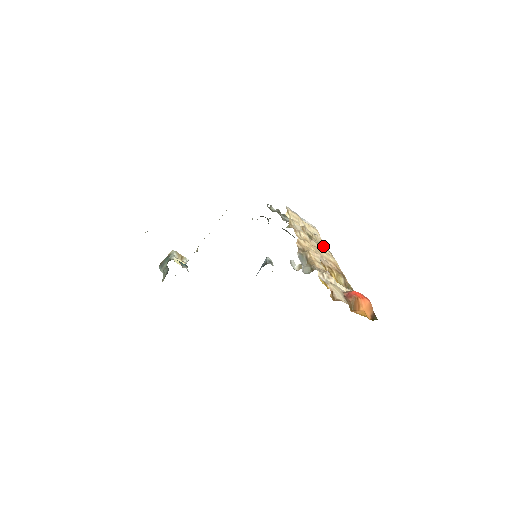
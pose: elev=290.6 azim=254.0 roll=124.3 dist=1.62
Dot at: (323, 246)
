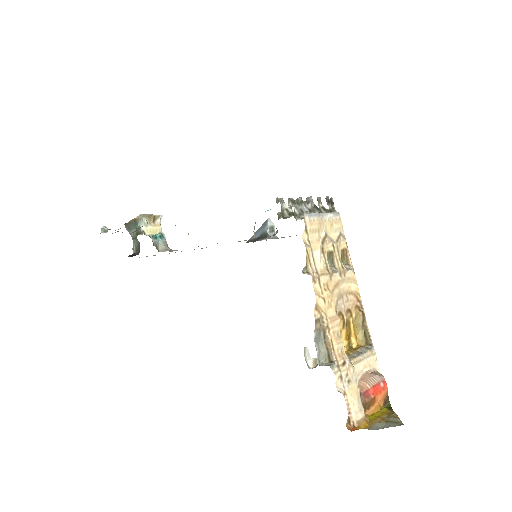
Dot at: (345, 255)
